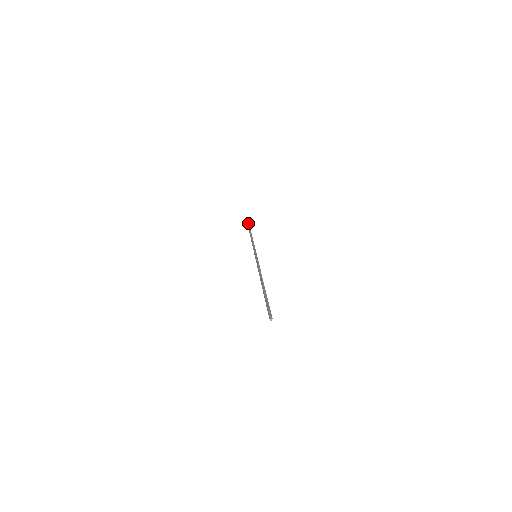
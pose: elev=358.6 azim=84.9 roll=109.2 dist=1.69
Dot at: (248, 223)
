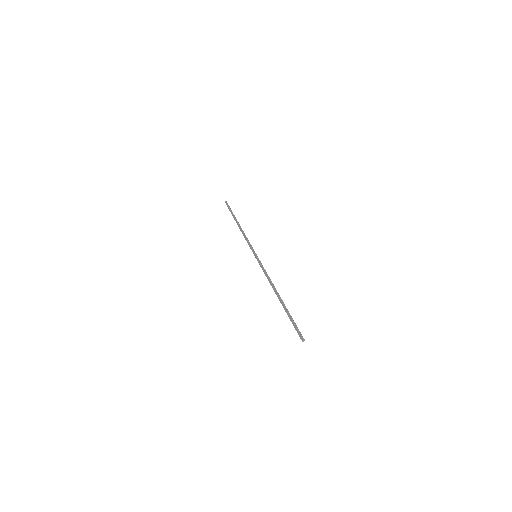
Dot at: (229, 207)
